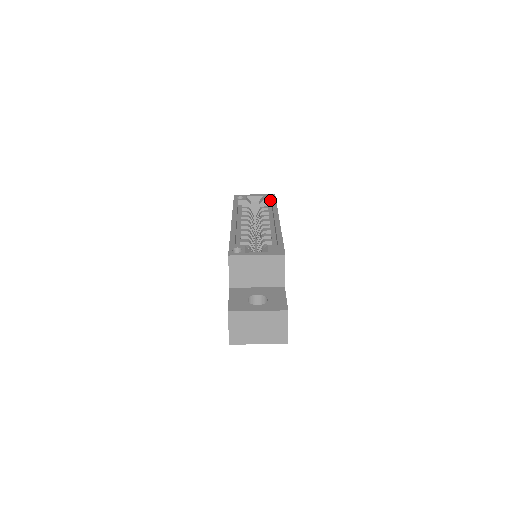
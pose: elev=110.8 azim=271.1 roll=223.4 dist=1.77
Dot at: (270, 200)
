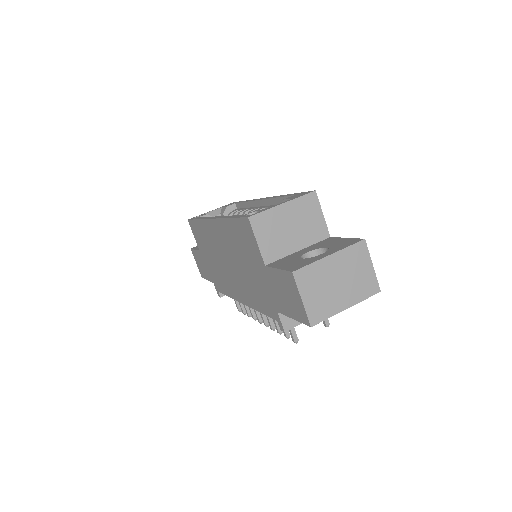
Dot at: (234, 205)
